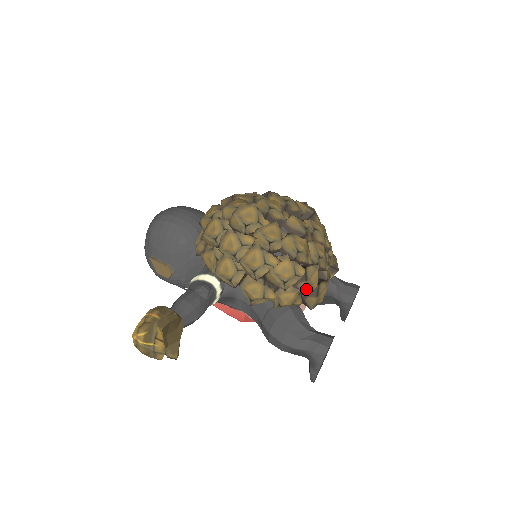
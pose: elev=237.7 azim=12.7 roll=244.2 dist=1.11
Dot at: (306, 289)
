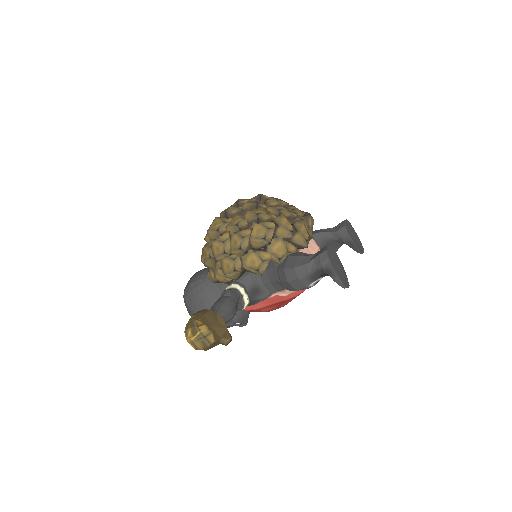
Dot at: (285, 233)
